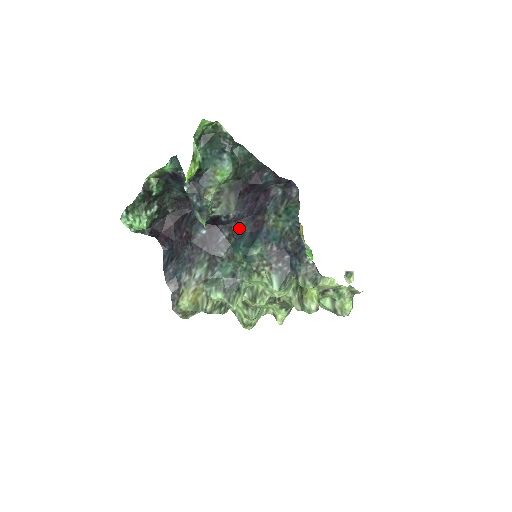
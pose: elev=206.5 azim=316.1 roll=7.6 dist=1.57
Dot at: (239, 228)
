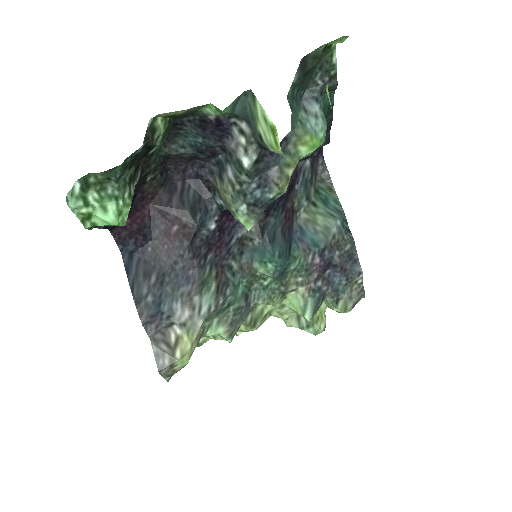
Dot at: (268, 223)
